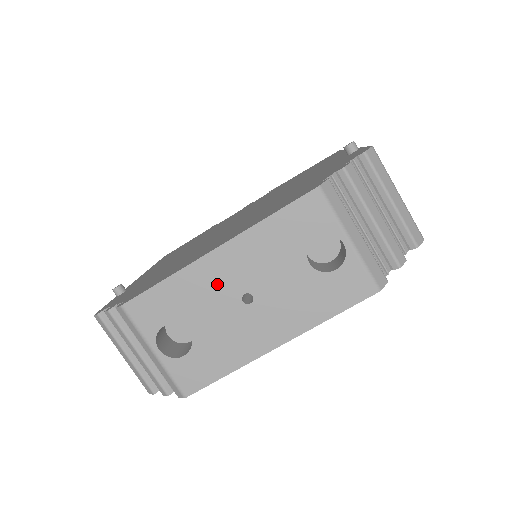
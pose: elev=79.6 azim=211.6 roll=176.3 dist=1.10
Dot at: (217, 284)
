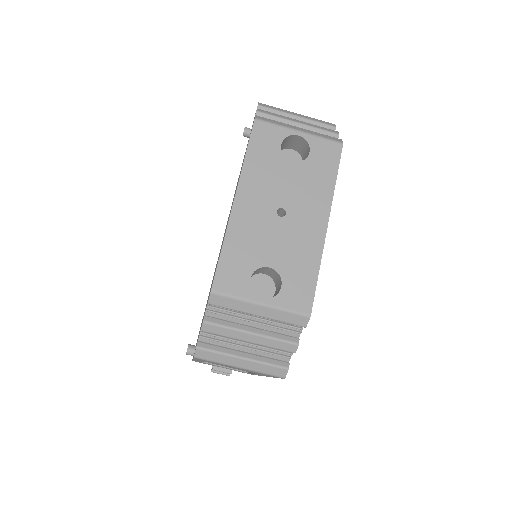
Dot at: (255, 220)
